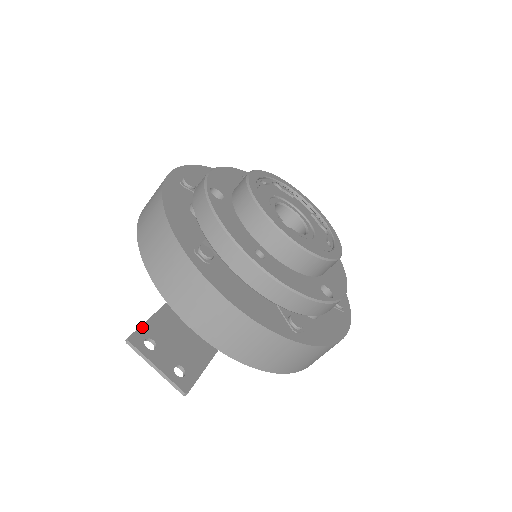
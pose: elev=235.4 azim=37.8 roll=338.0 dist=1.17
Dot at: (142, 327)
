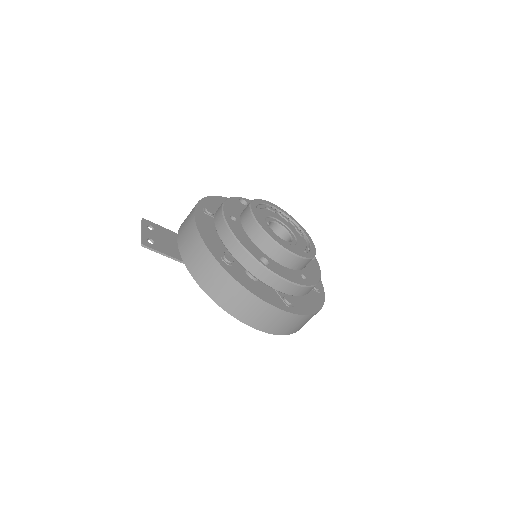
Dot at: (155, 224)
